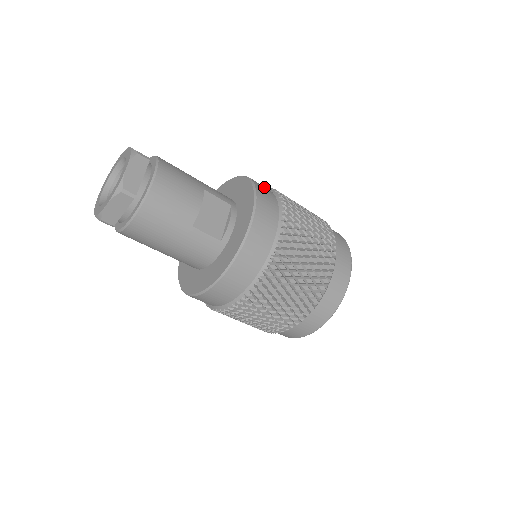
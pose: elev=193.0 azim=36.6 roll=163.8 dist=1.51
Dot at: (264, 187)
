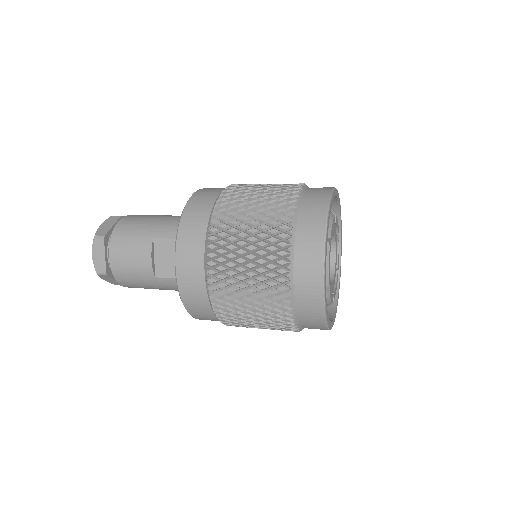
Dot at: (201, 207)
